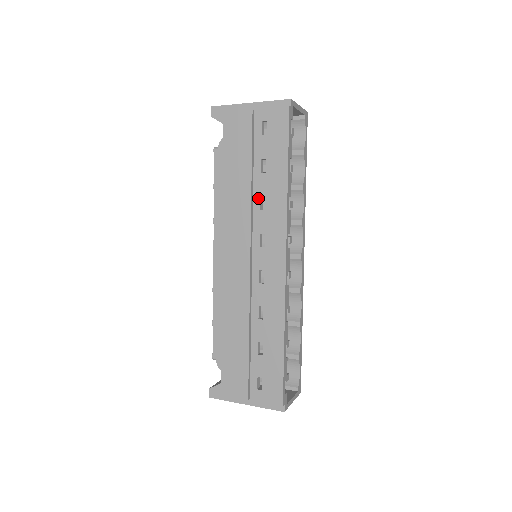
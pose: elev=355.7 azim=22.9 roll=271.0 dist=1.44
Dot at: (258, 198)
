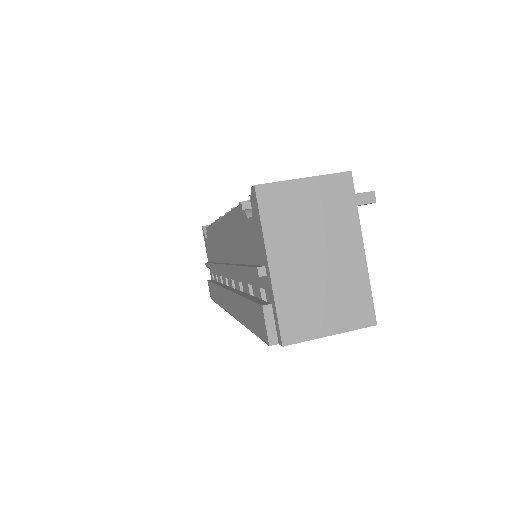
Dot at: (241, 279)
